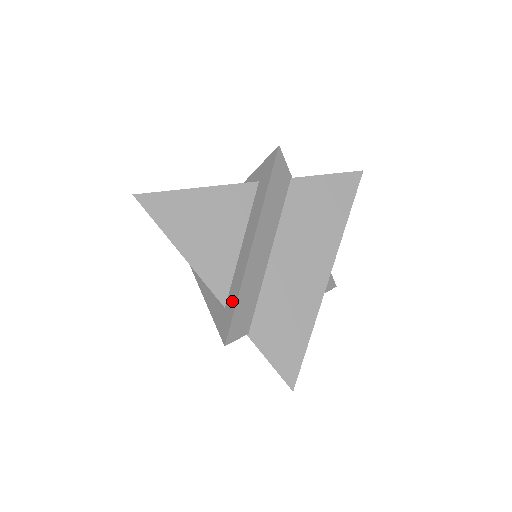
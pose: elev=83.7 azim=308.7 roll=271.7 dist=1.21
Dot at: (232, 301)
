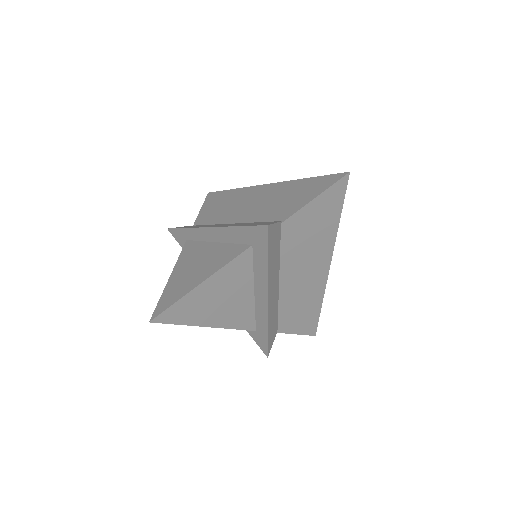
Dot at: (262, 332)
